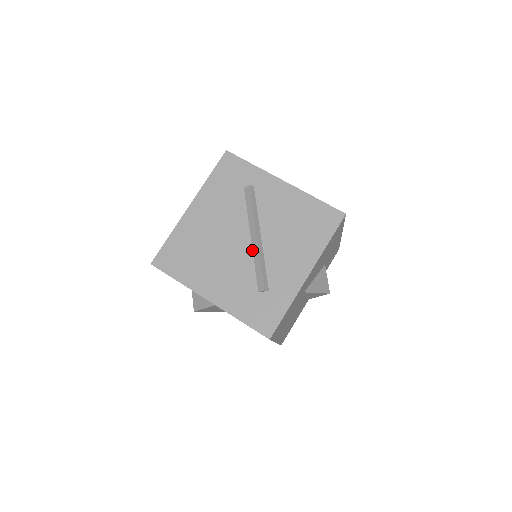
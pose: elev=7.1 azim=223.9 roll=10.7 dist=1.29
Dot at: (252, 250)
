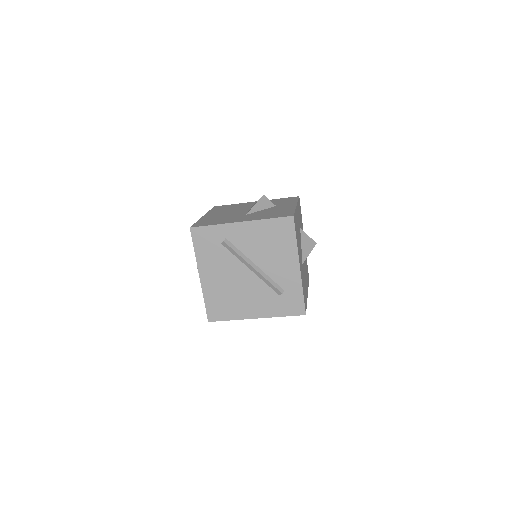
Dot at: (257, 276)
